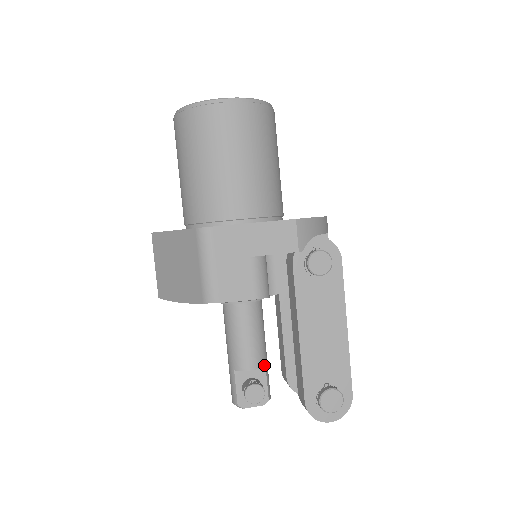
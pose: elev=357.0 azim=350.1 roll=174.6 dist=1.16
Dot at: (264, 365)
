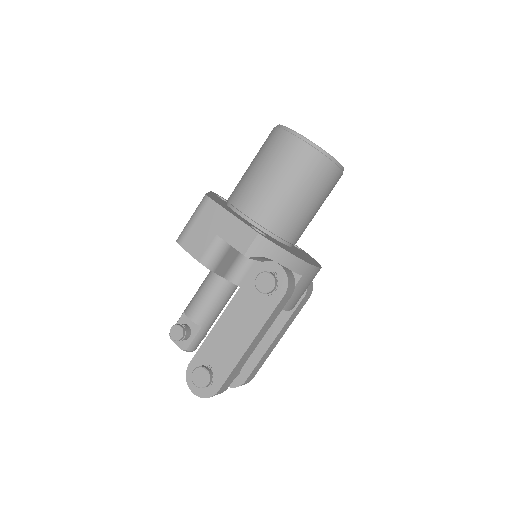
Dot at: (201, 325)
